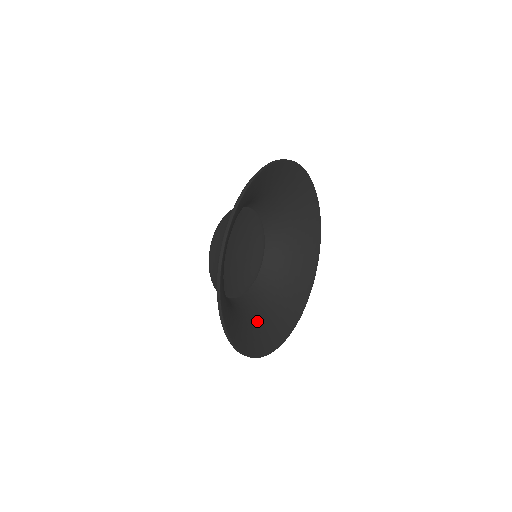
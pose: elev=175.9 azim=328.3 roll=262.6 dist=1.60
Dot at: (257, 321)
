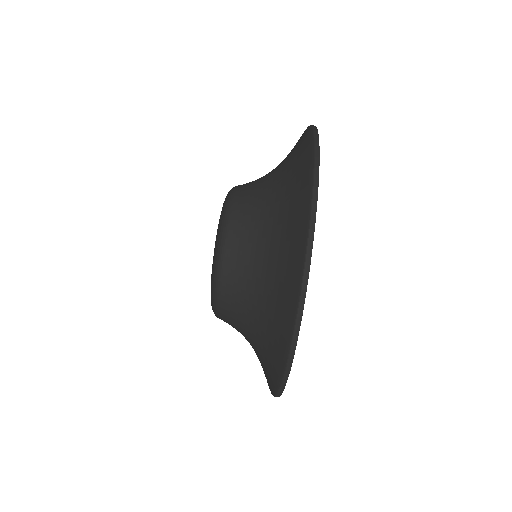
Dot at: occluded
